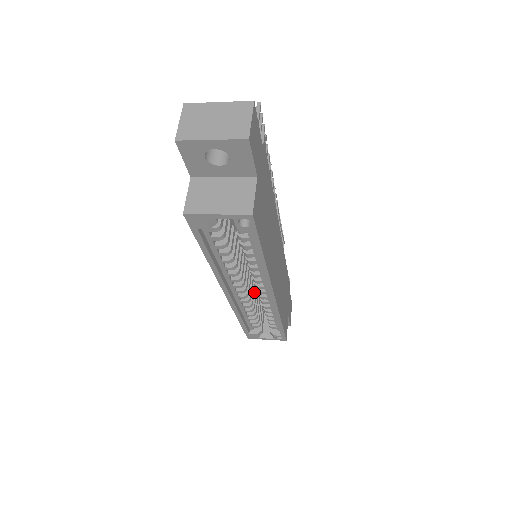
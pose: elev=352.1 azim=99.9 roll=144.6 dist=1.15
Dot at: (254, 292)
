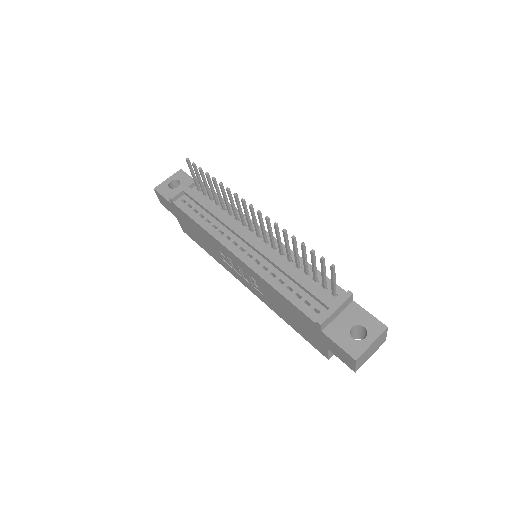
Dot at: occluded
